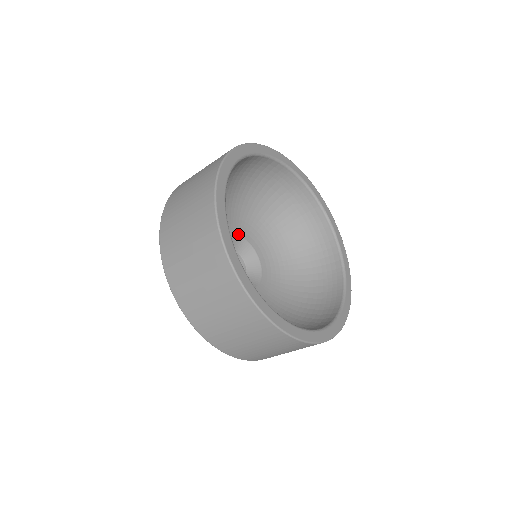
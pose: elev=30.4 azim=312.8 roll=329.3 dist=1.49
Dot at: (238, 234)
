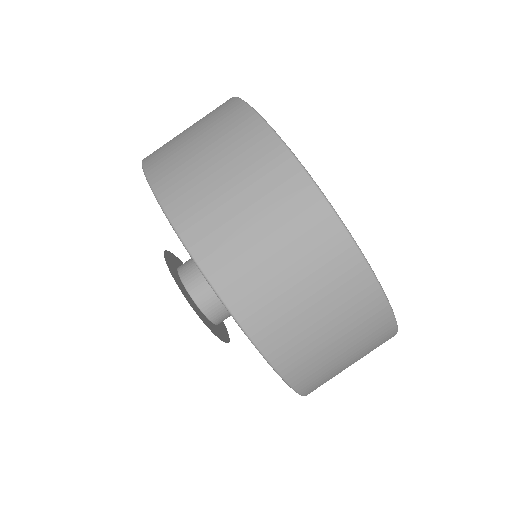
Dot at: occluded
